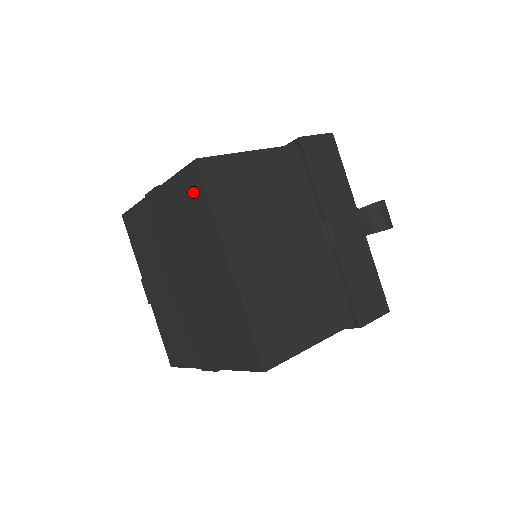
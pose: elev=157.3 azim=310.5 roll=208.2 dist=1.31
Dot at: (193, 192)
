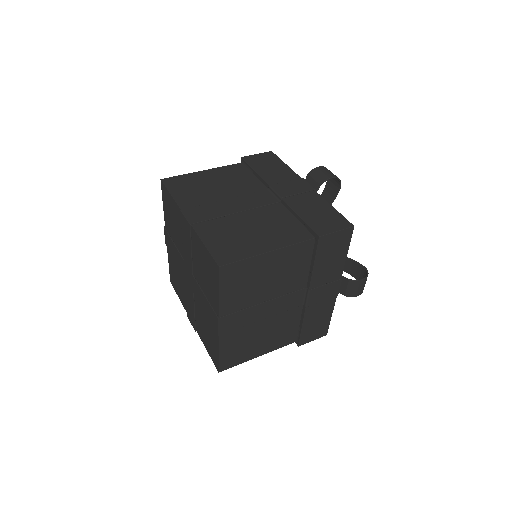
Dot at: (167, 201)
